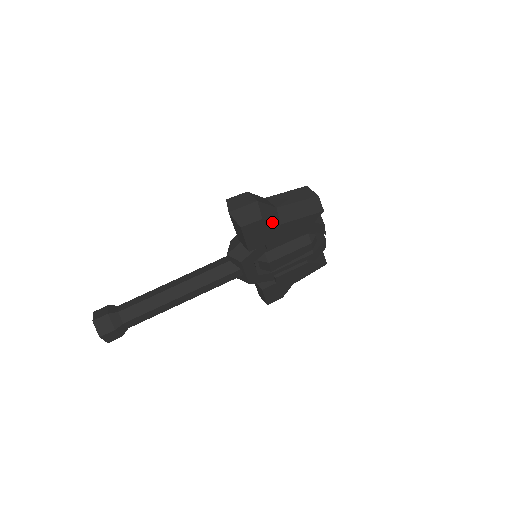
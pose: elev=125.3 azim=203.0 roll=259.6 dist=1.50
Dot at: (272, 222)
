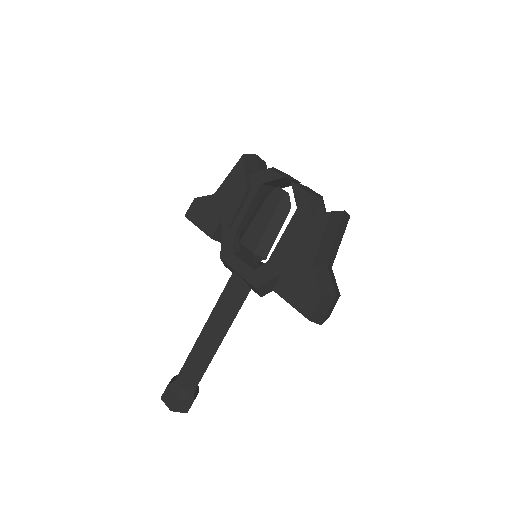
Dot at: (206, 196)
